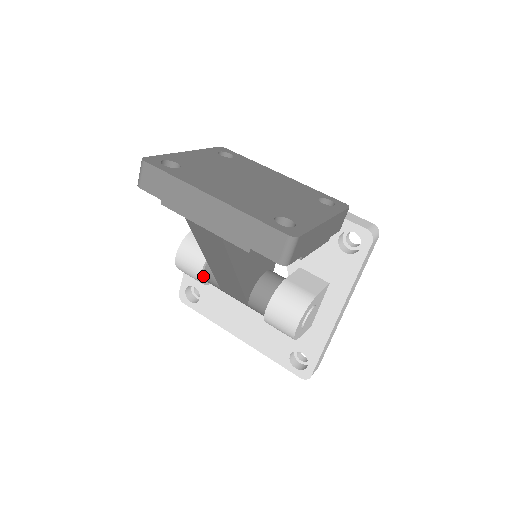
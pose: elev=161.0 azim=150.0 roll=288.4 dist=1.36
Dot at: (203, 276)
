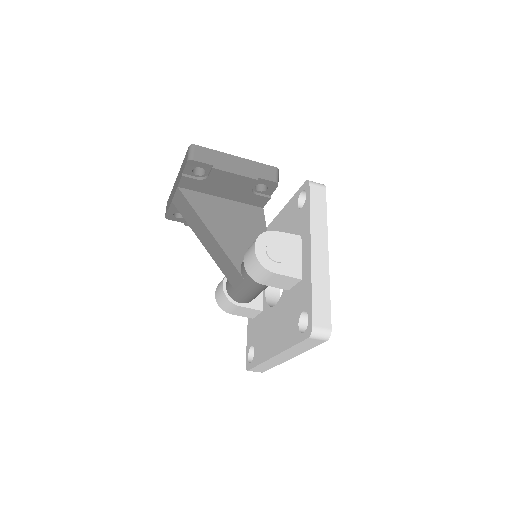
Dot at: (227, 291)
